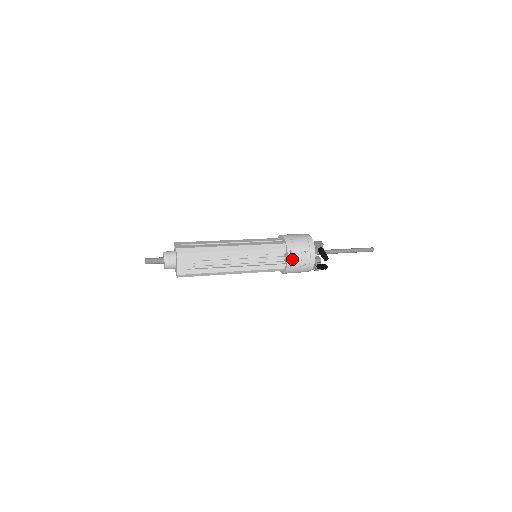
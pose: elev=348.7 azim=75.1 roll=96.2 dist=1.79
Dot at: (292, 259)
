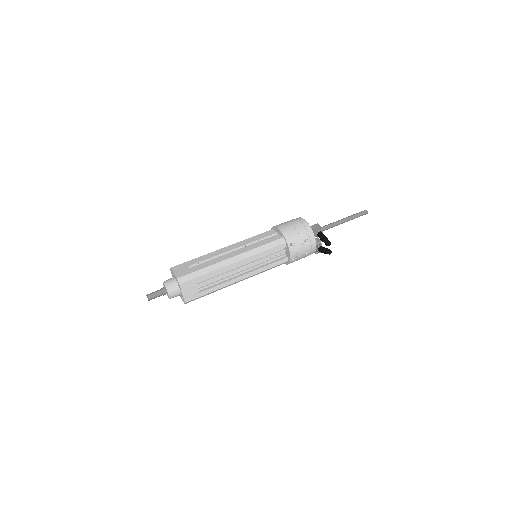
Dot at: (294, 252)
